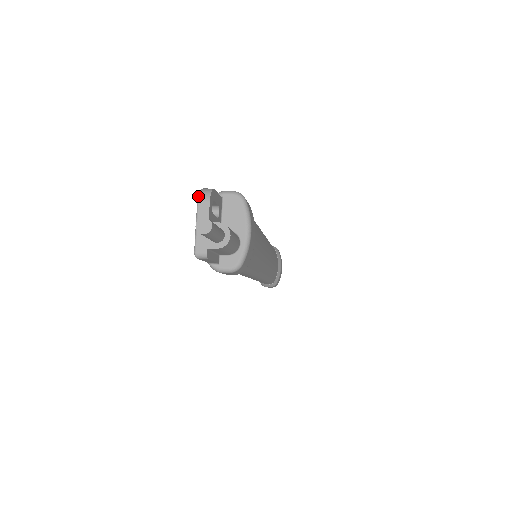
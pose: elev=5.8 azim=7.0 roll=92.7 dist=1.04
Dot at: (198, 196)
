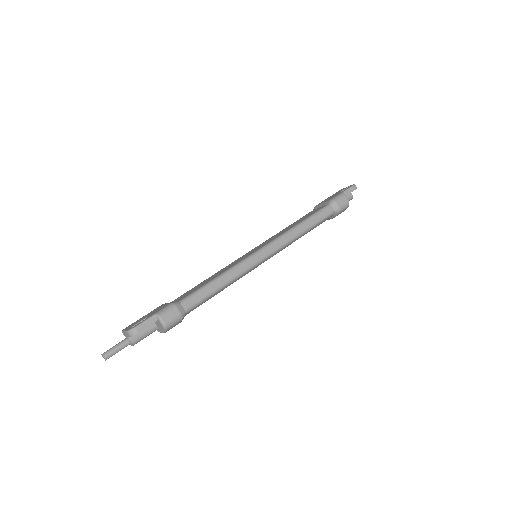
Dot at: (127, 331)
